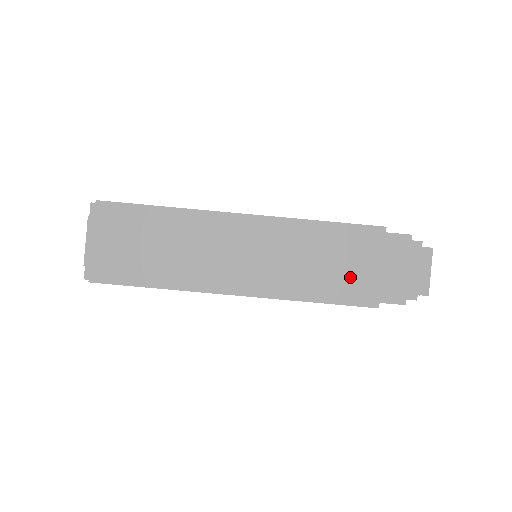
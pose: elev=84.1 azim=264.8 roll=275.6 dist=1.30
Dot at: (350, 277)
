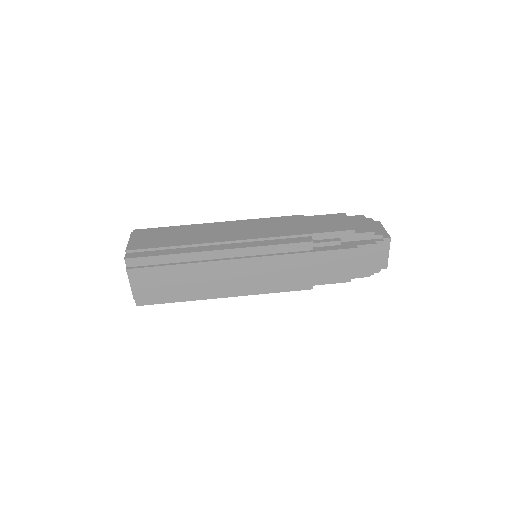
Dot at: (325, 228)
